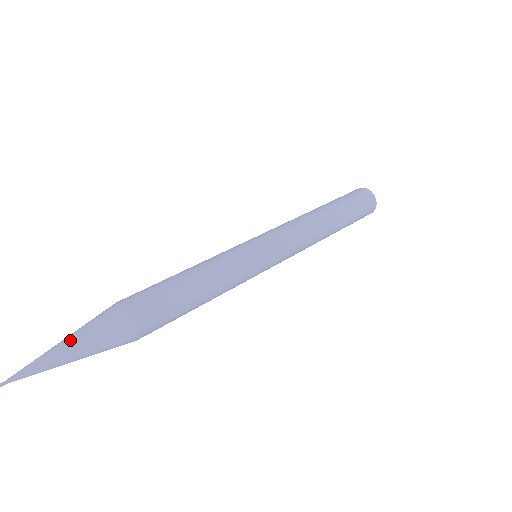
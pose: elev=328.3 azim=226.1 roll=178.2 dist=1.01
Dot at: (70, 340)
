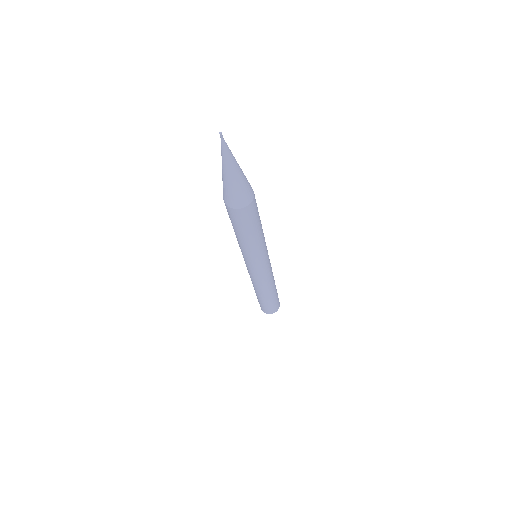
Dot at: occluded
